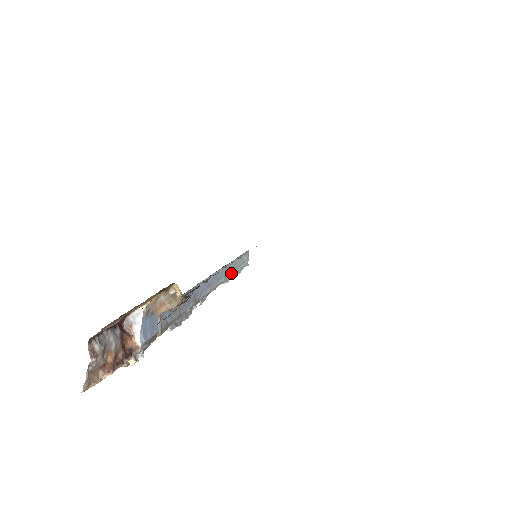
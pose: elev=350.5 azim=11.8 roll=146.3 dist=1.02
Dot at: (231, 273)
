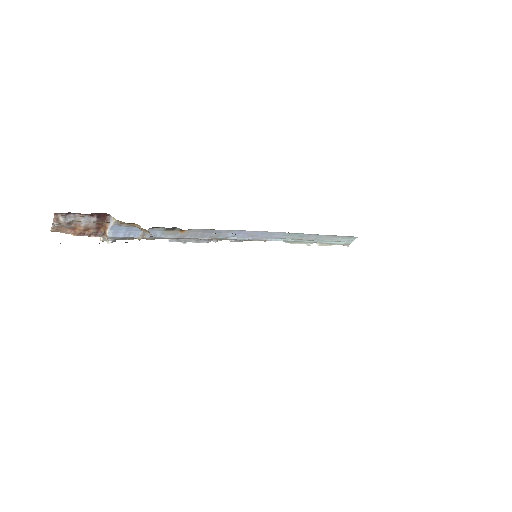
Dot at: (306, 240)
